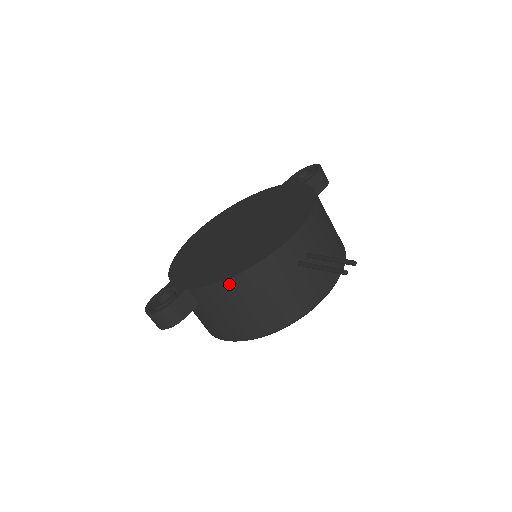
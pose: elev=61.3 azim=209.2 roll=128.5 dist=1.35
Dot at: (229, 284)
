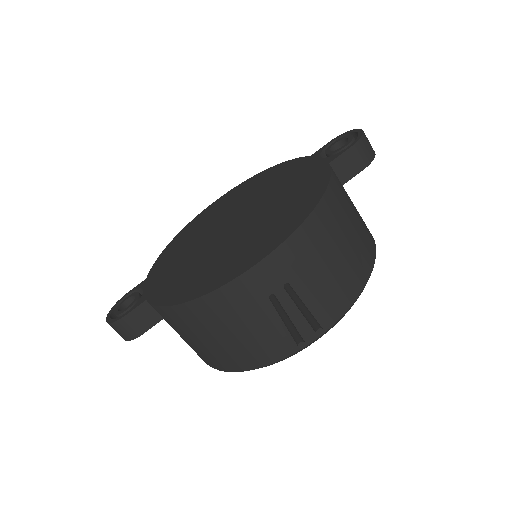
Dot at: (178, 311)
